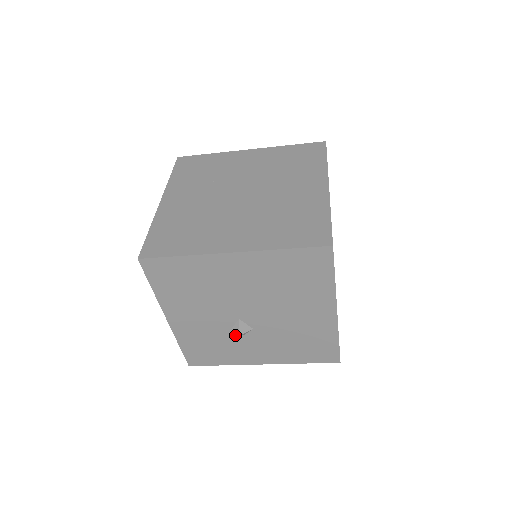
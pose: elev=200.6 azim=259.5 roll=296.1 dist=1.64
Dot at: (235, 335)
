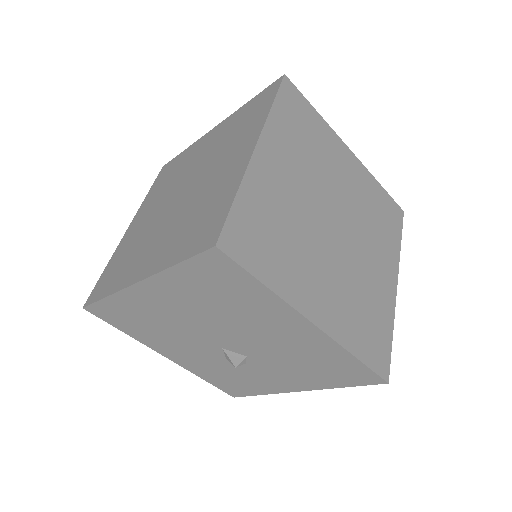
Dot at: occluded
